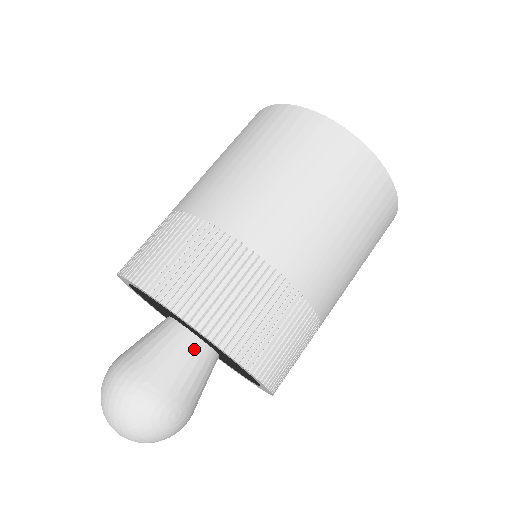
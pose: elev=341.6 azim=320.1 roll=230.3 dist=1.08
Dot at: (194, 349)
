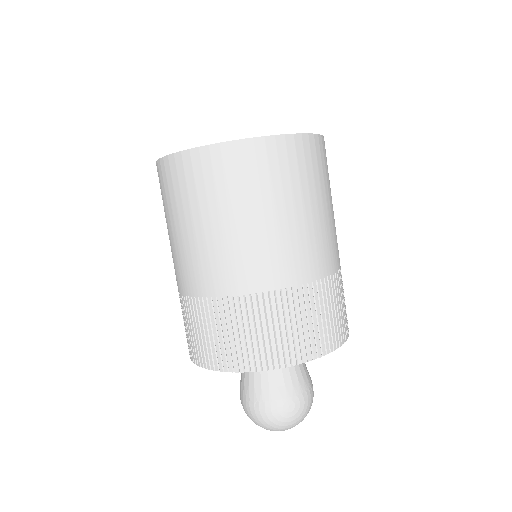
Dot at: occluded
